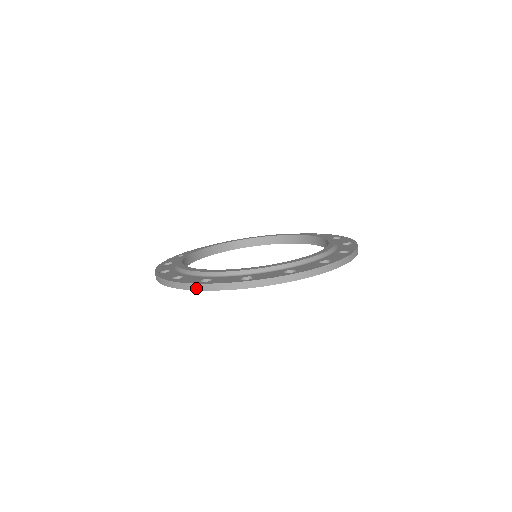
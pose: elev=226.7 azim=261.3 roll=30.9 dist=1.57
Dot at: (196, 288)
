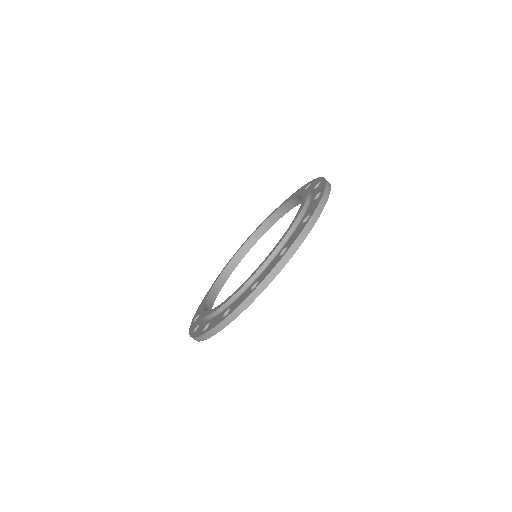
Dot at: (224, 326)
